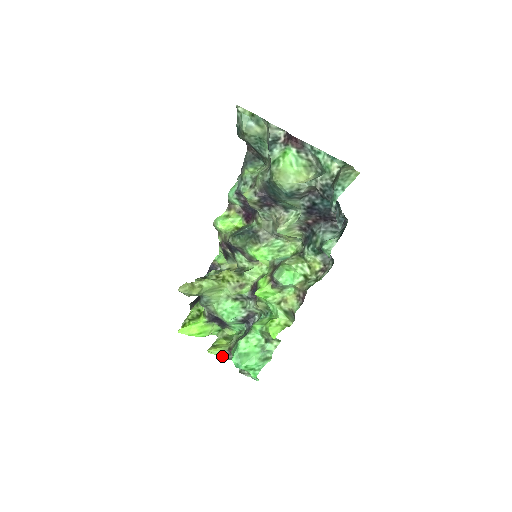
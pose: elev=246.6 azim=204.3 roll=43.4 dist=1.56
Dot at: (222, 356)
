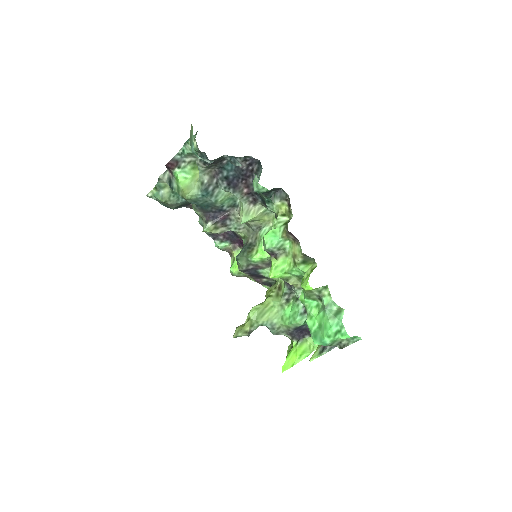
Dot at: (321, 353)
